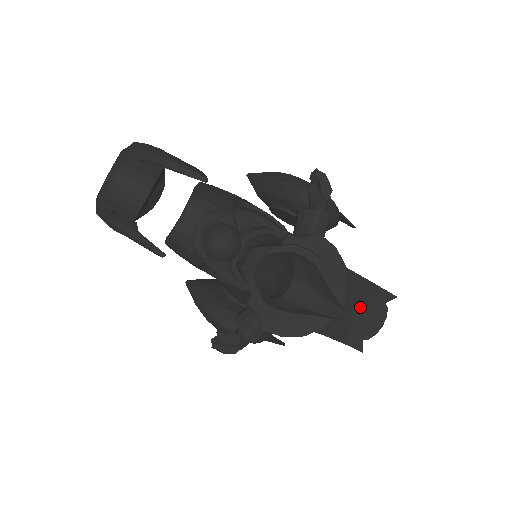
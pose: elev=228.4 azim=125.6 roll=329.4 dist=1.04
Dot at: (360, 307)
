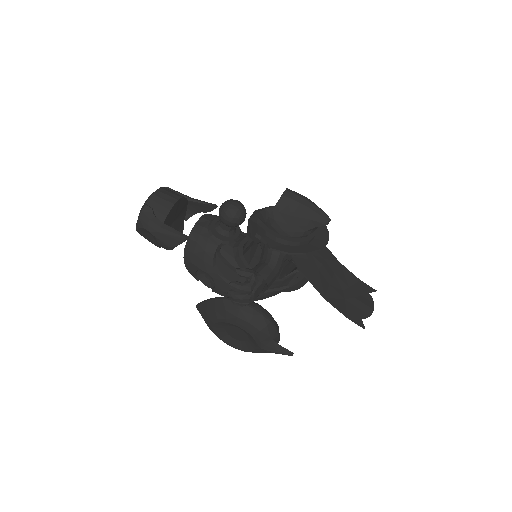
Dot at: (348, 290)
